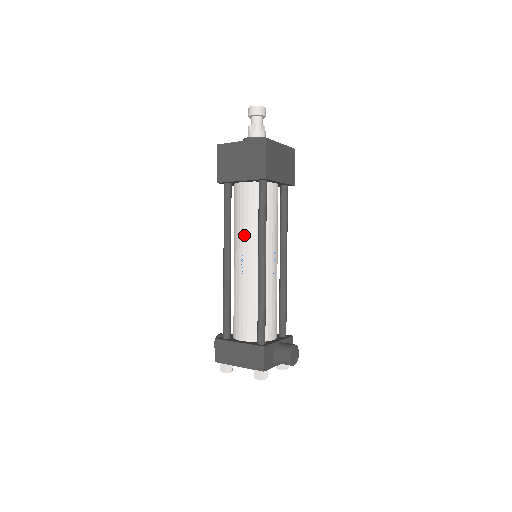
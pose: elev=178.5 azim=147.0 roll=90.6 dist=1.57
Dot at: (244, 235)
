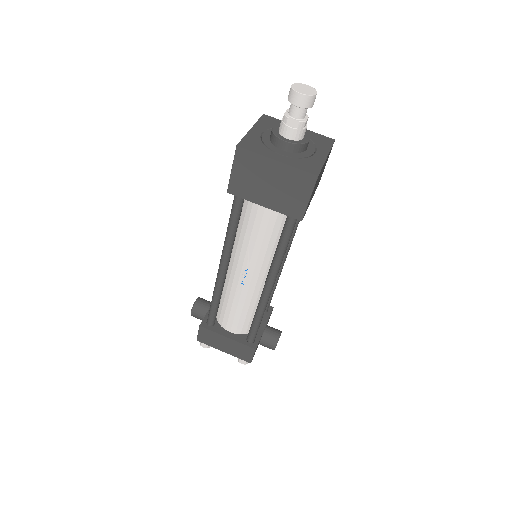
Dot at: (253, 254)
